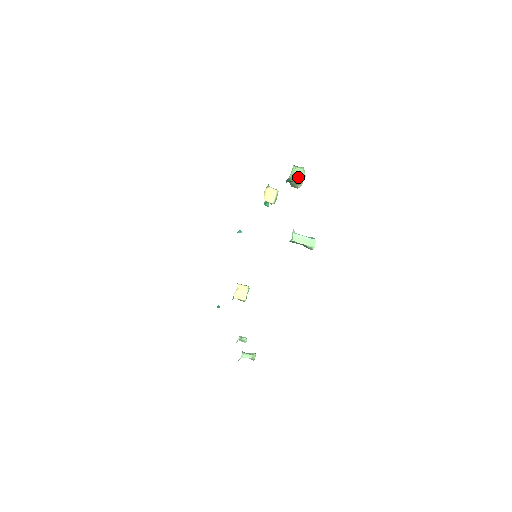
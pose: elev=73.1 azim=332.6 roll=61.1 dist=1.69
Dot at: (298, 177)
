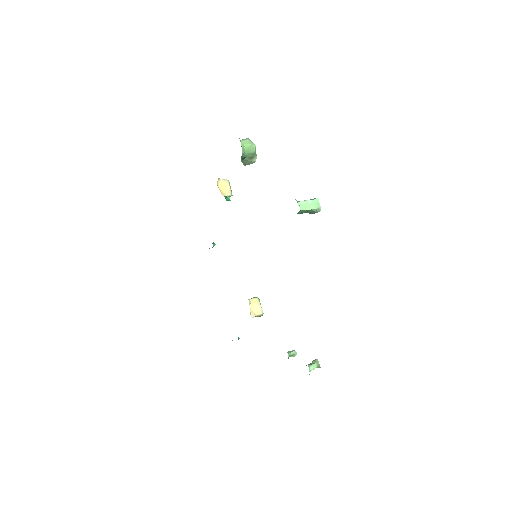
Dot at: (249, 150)
